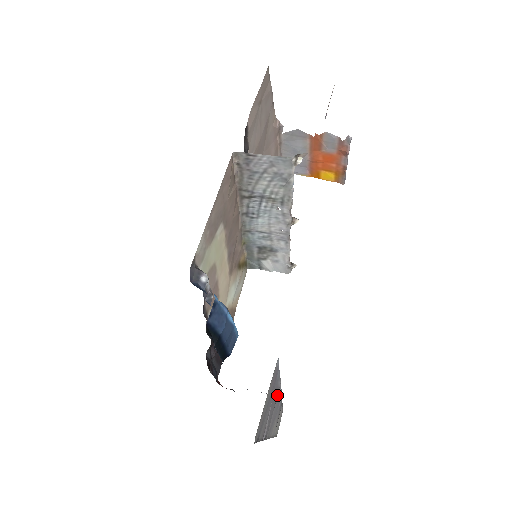
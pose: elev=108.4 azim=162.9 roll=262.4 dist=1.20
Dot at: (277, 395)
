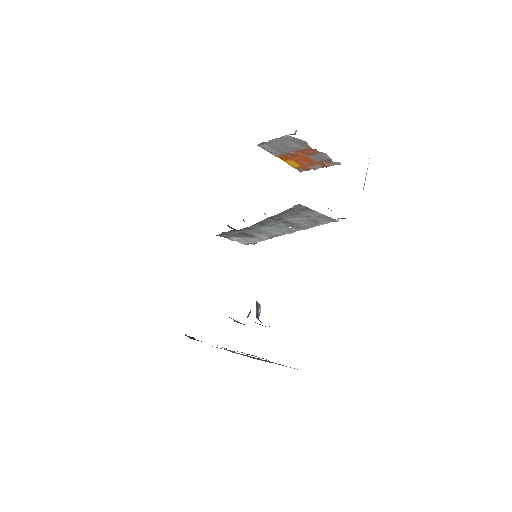
Dot at: occluded
